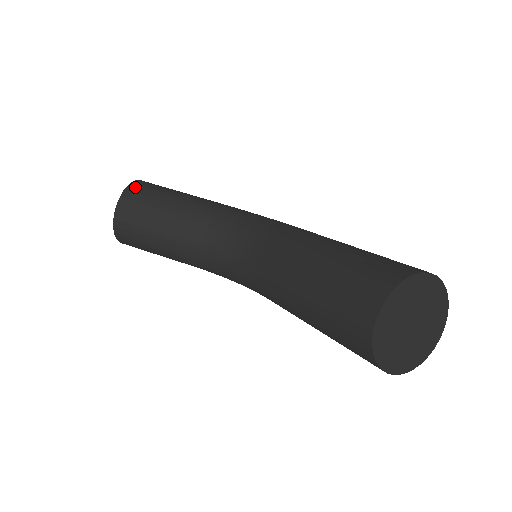
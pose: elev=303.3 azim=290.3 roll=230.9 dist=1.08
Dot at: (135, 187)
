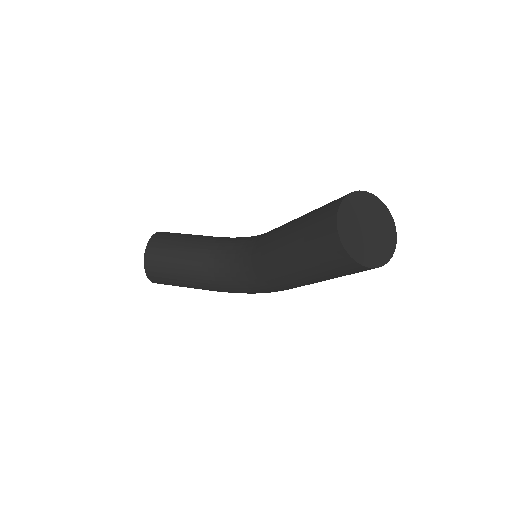
Dot at: (162, 232)
